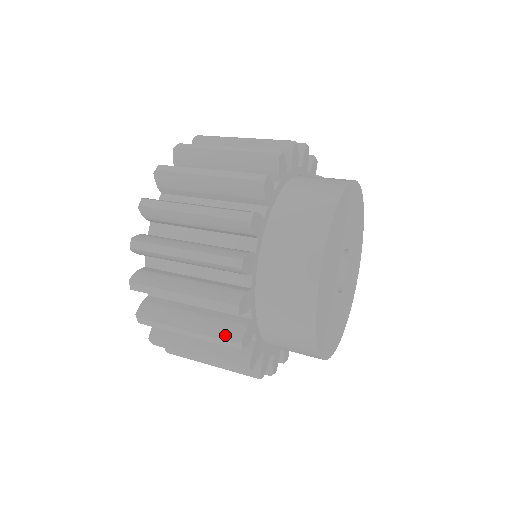
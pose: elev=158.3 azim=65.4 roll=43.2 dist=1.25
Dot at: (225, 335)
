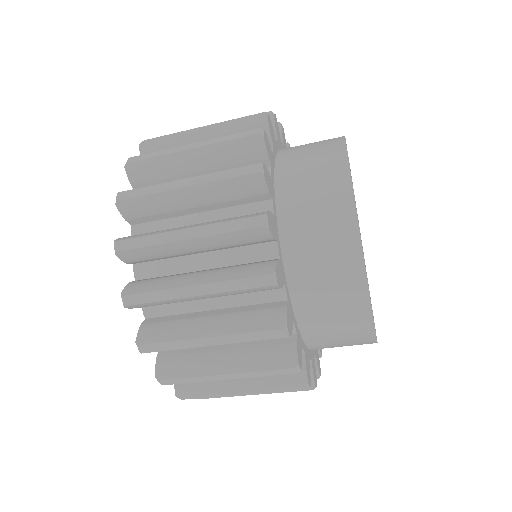
Dot at: (241, 168)
